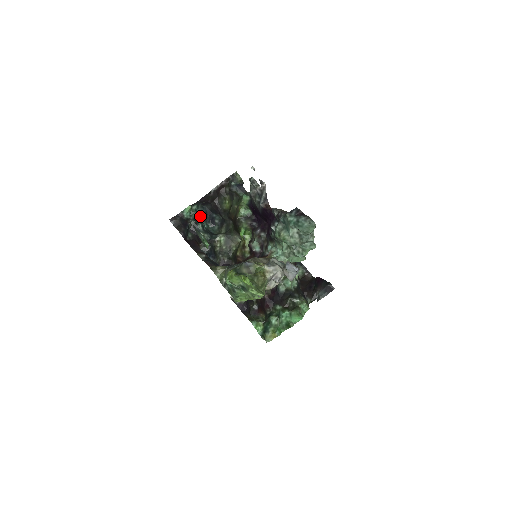
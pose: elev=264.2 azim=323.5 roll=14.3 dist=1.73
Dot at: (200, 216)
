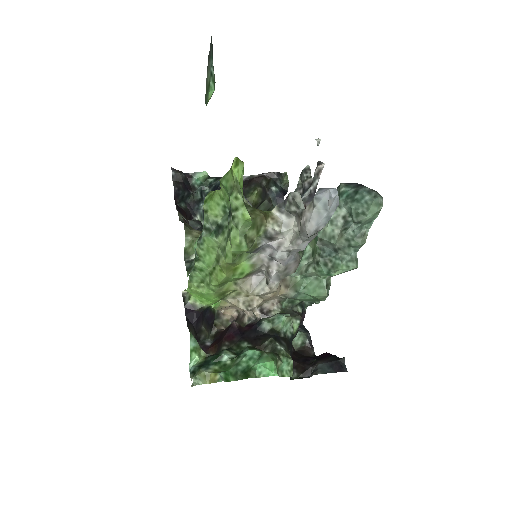
Dot at: (211, 190)
